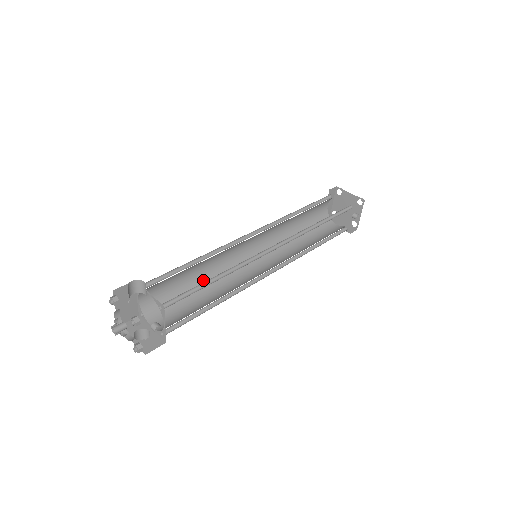
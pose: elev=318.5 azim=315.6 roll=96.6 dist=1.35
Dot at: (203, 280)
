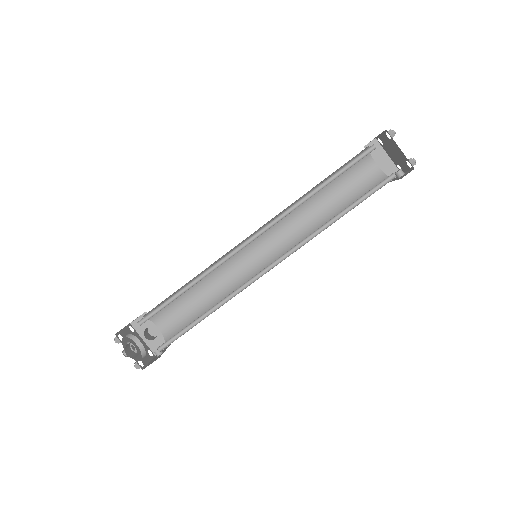
Dot at: occluded
